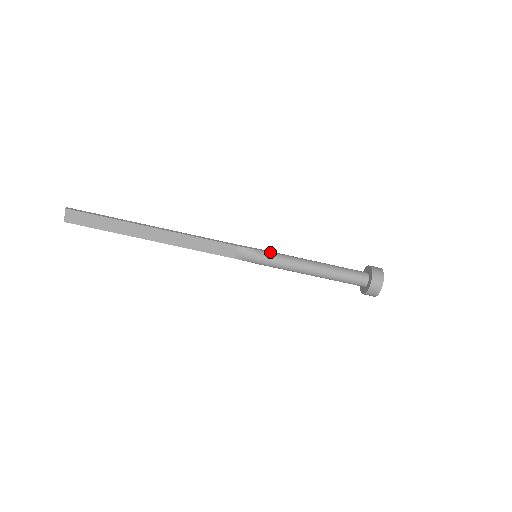
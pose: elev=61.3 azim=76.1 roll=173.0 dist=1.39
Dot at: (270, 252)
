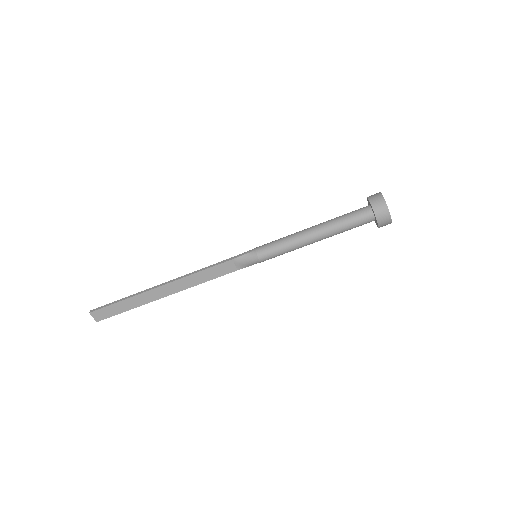
Dot at: (265, 246)
